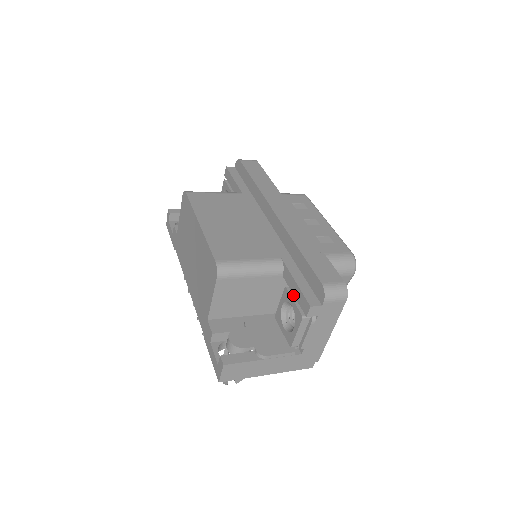
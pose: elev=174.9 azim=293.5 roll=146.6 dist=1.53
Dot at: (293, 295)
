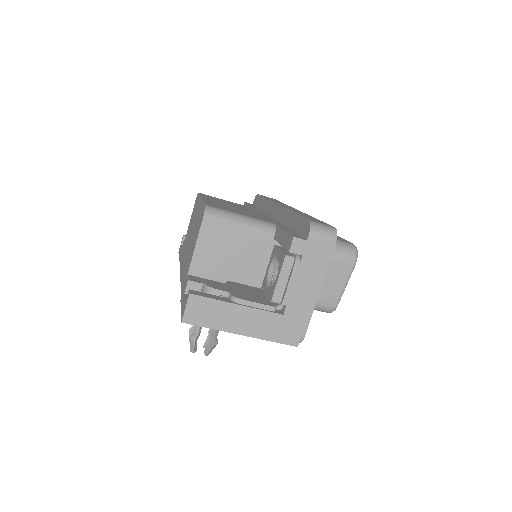
Dot at: (281, 248)
